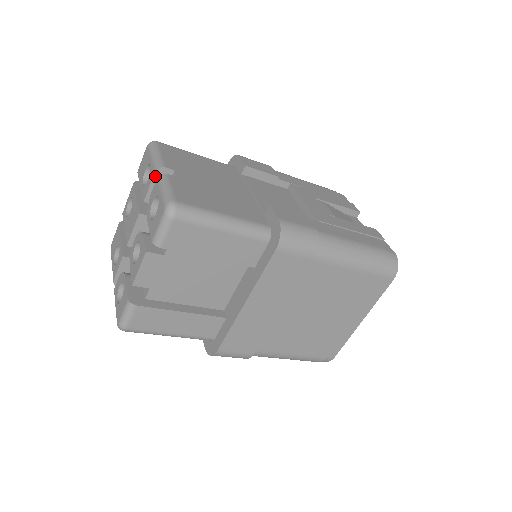
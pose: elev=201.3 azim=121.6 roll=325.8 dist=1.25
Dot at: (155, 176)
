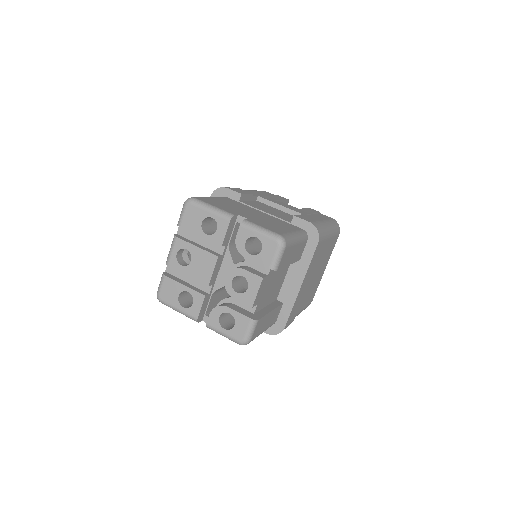
Dot at: (229, 224)
